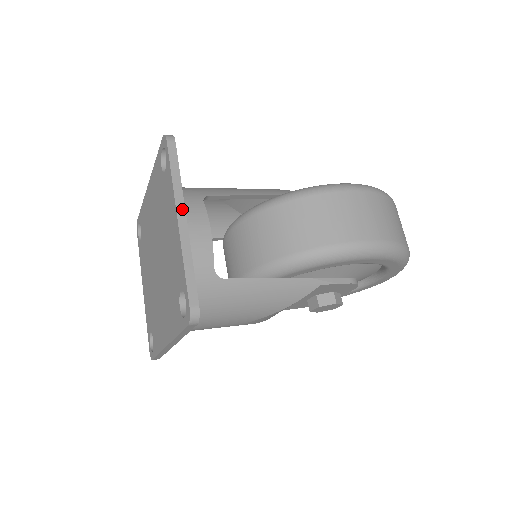
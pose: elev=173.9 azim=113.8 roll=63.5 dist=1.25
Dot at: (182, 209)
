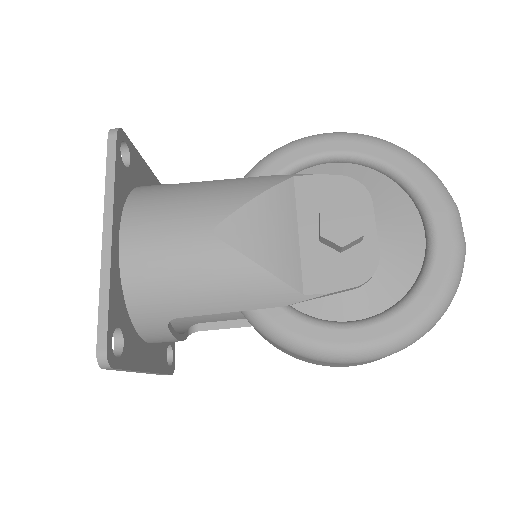
Dot at: (152, 175)
